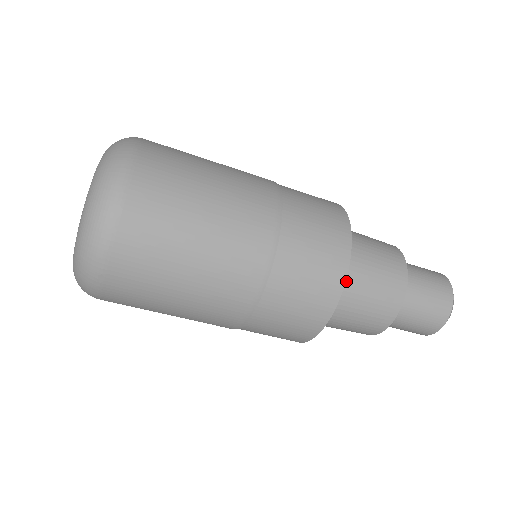
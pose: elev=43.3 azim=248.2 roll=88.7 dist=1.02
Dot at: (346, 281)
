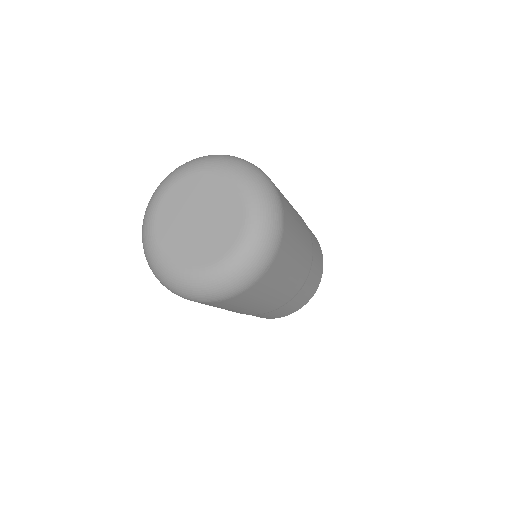
Dot at: occluded
